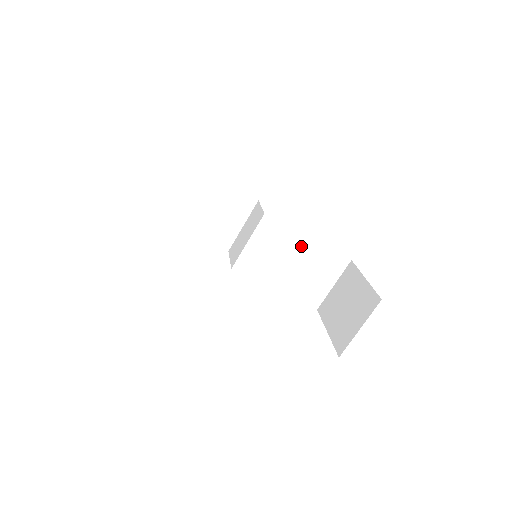
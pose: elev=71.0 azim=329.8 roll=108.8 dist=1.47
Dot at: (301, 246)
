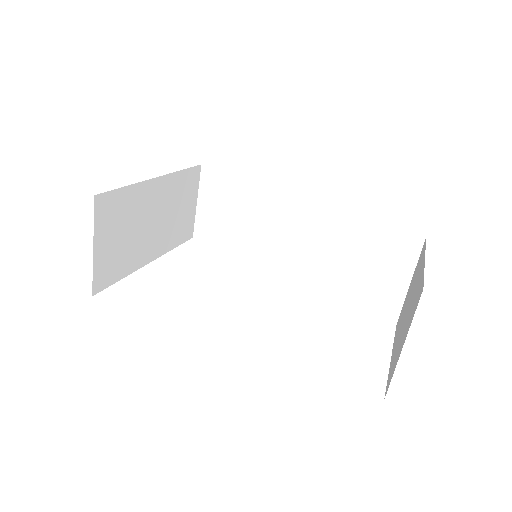
Dot at: (337, 231)
